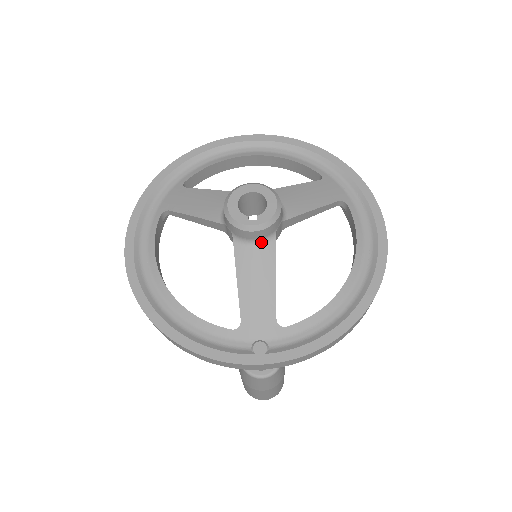
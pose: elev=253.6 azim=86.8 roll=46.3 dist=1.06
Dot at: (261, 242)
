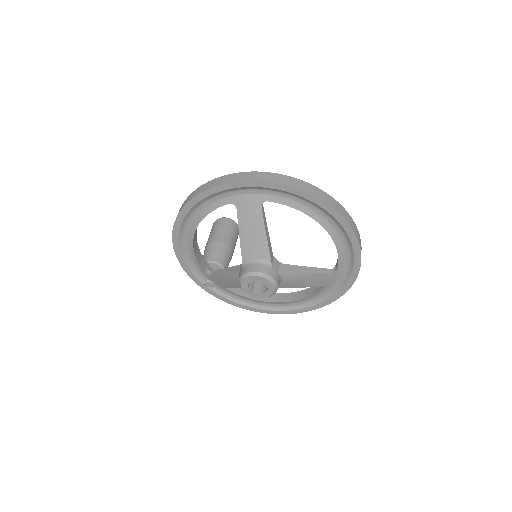
Dot at: occluded
